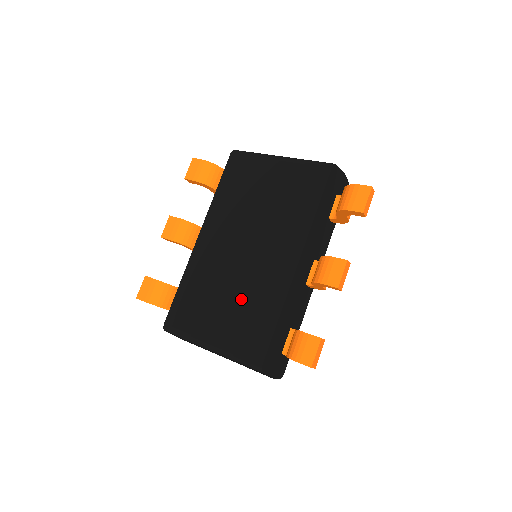
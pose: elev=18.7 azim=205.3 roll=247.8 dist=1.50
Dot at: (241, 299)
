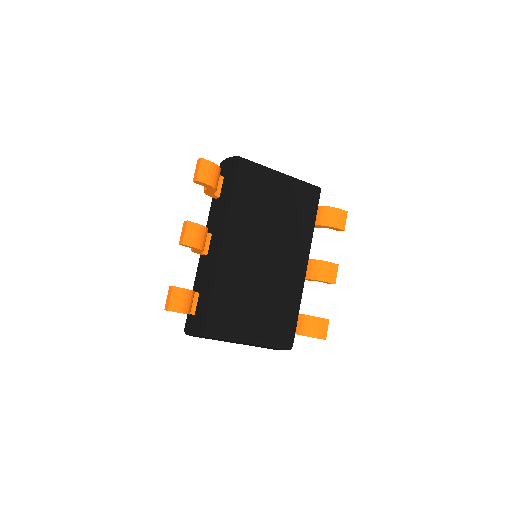
Dot at: (270, 299)
